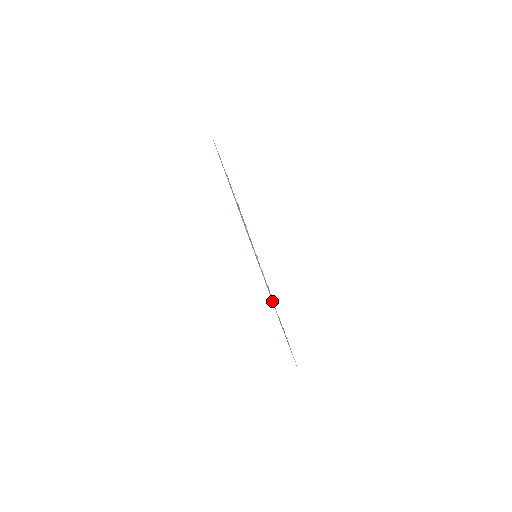
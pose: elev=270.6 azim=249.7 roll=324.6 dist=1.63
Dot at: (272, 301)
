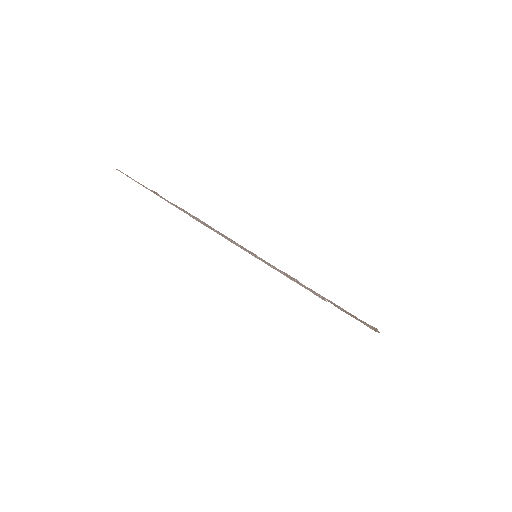
Dot at: occluded
